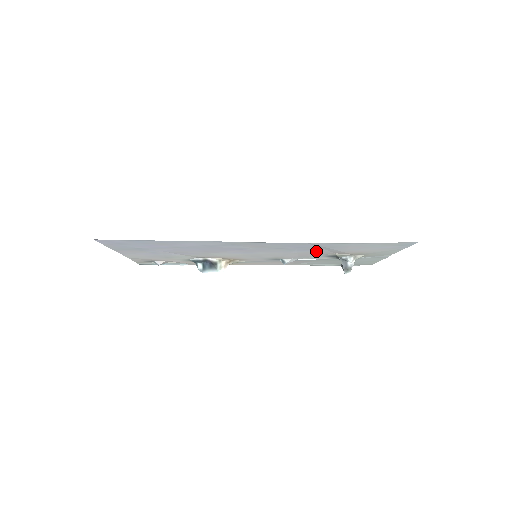
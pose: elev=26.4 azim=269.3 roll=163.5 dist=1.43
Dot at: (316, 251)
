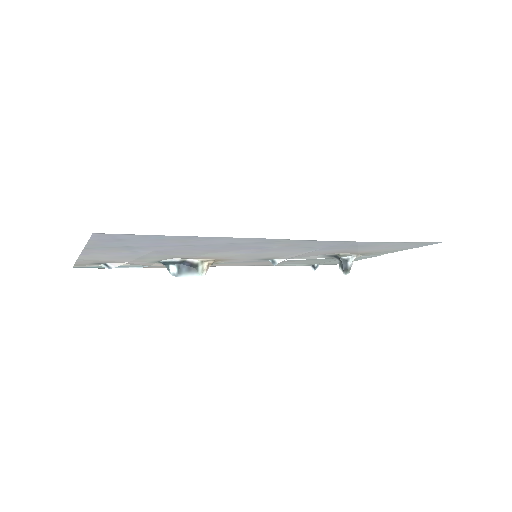
Dot at: (332, 250)
